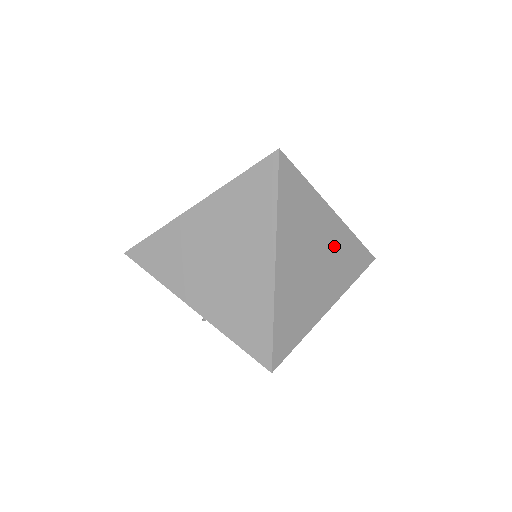
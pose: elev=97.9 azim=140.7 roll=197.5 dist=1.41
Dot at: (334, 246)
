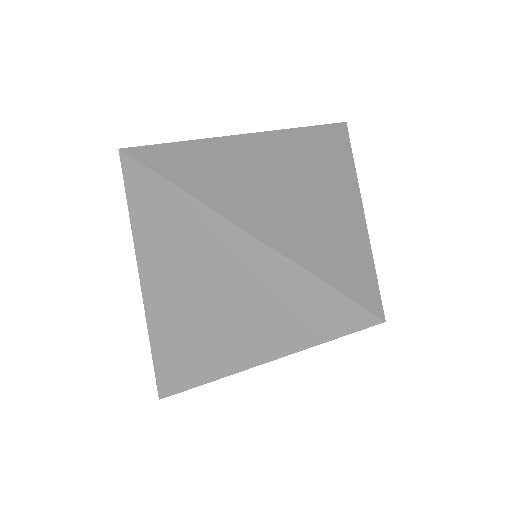
Dot at: occluded
